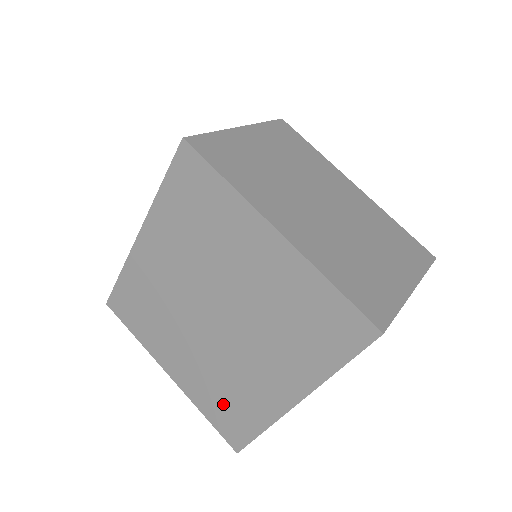
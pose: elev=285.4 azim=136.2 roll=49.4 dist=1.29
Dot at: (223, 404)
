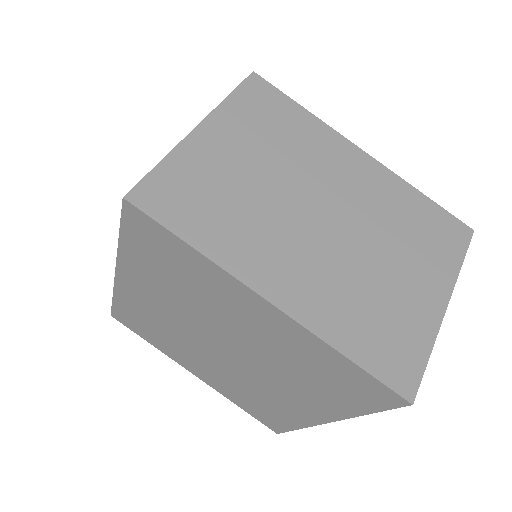
Dot at: (253, 404)
